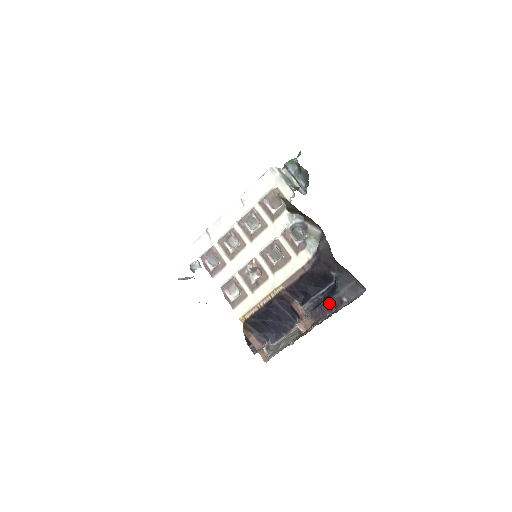
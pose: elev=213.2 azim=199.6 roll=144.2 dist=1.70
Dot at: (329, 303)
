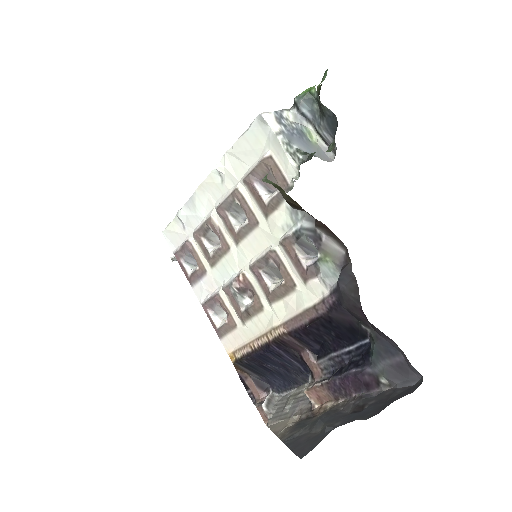
Dot at: (356, 377)
